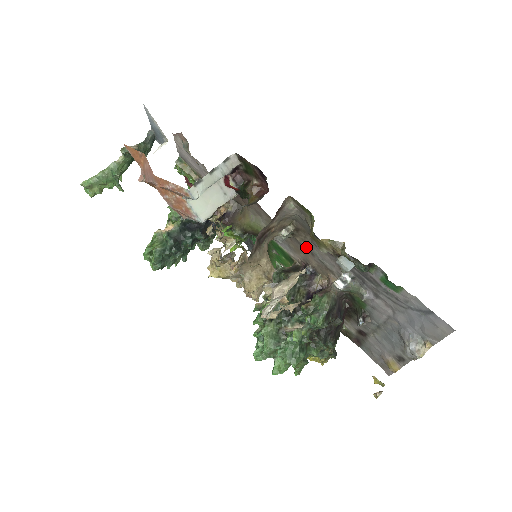
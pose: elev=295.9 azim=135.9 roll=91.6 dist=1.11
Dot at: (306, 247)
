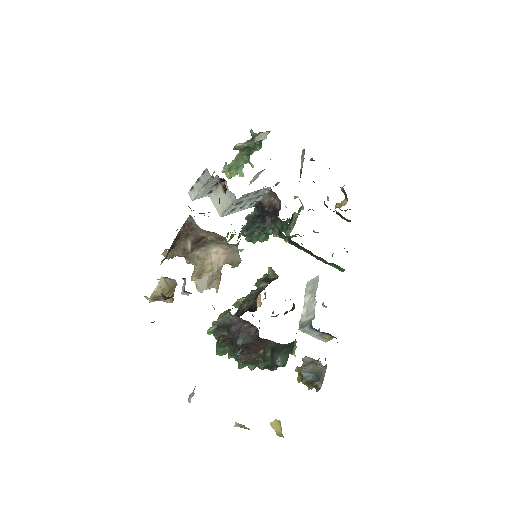
Dot at: occluded
